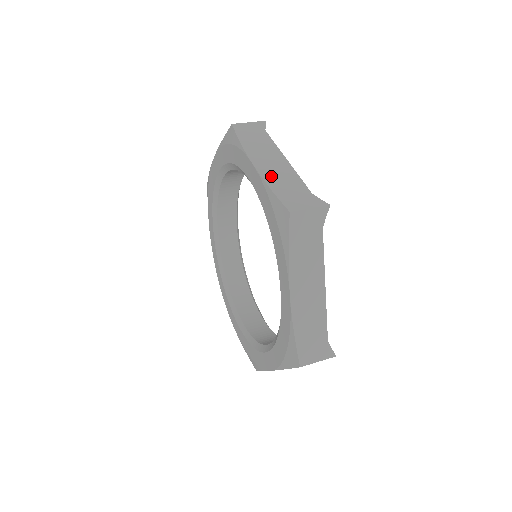
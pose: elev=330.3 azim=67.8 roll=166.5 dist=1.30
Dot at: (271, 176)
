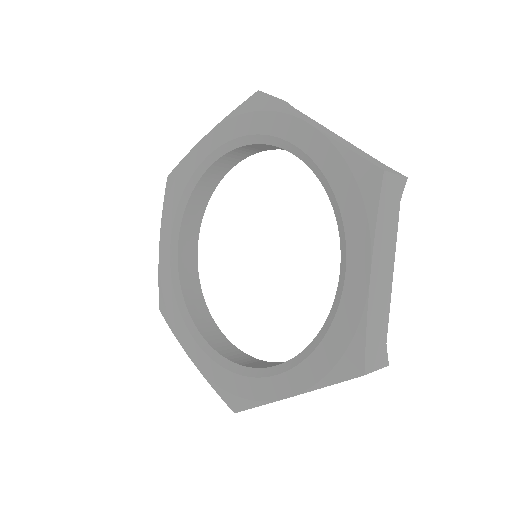
Dot at: occluded
